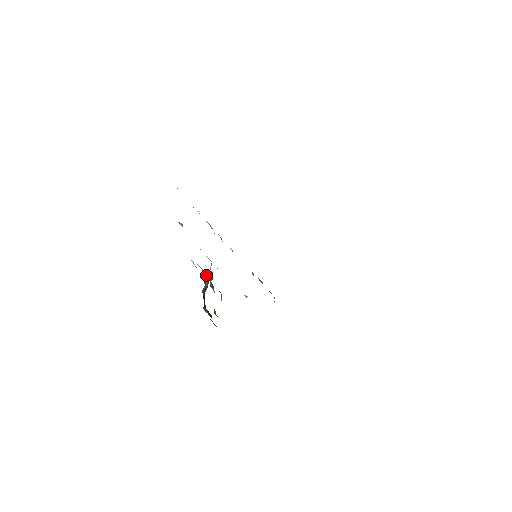
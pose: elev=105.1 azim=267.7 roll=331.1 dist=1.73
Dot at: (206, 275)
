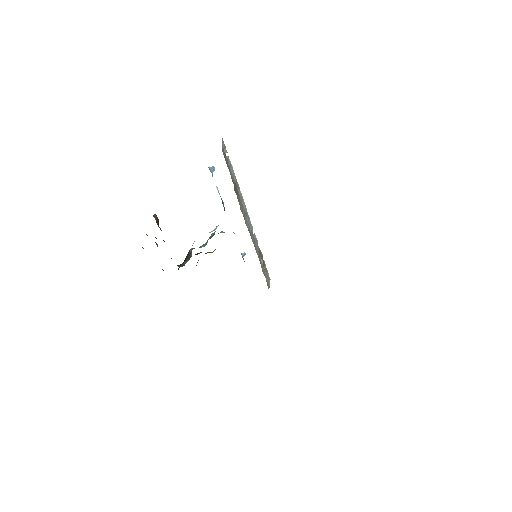
Dot at: occluded
